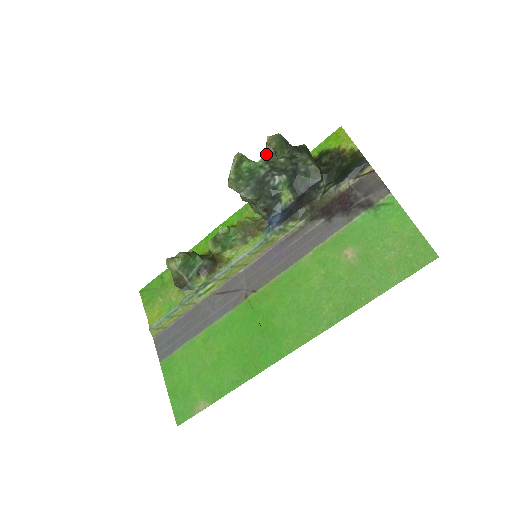
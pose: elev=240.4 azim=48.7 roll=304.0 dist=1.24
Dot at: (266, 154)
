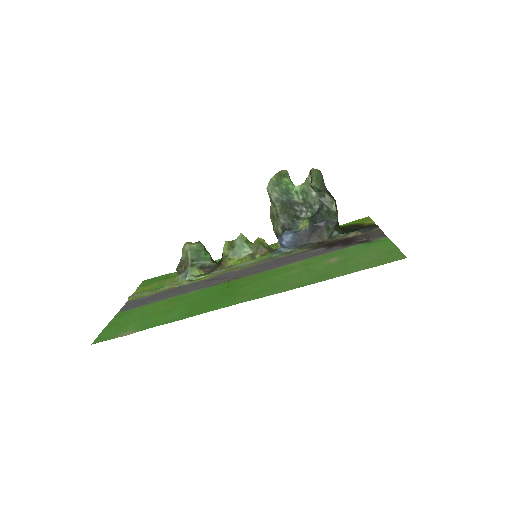
Dot at: (305, 182)
